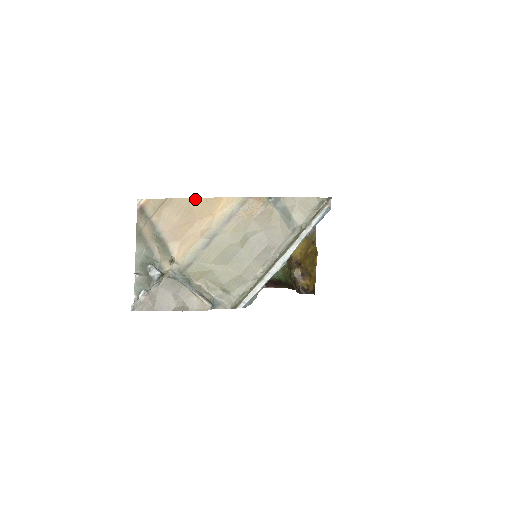
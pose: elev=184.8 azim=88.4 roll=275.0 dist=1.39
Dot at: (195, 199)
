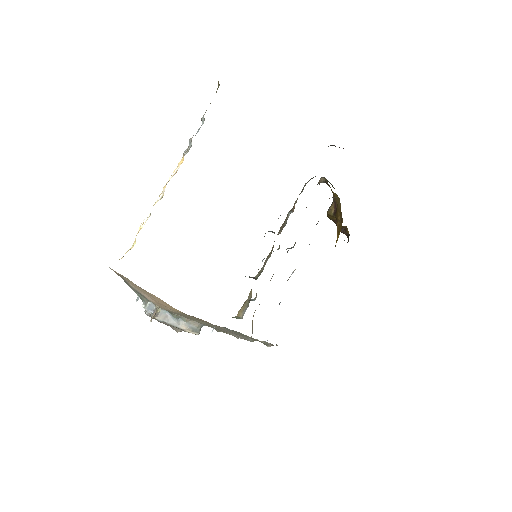
Dot at: (151, 294)
